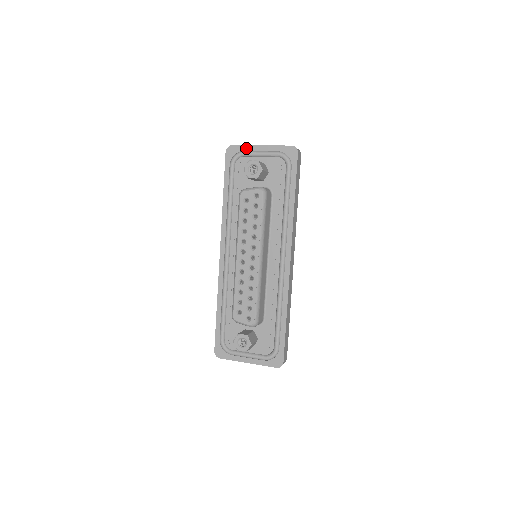
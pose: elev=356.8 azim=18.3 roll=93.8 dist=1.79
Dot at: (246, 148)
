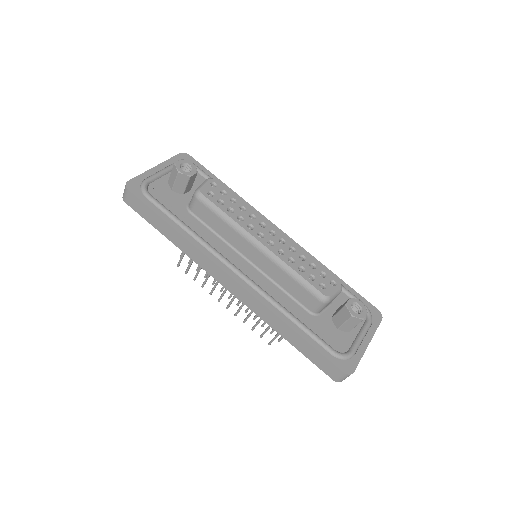
Dot at: (144, 175)
